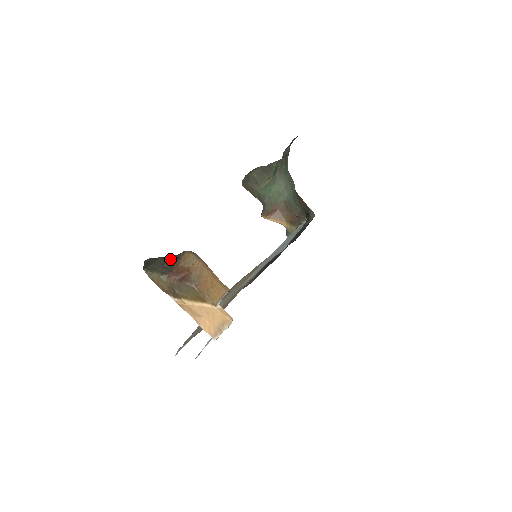
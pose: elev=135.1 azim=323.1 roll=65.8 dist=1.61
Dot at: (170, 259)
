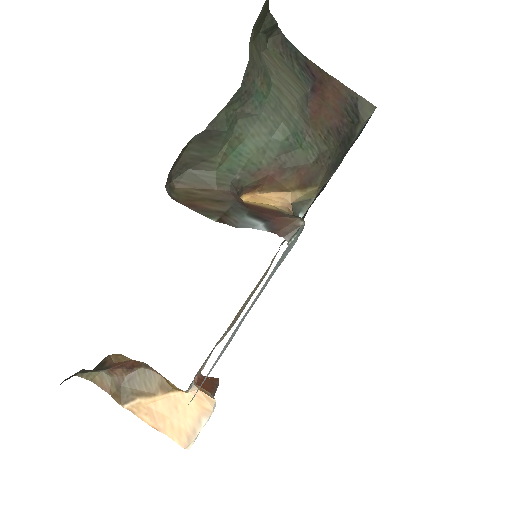
Dot at: (92, 370)
